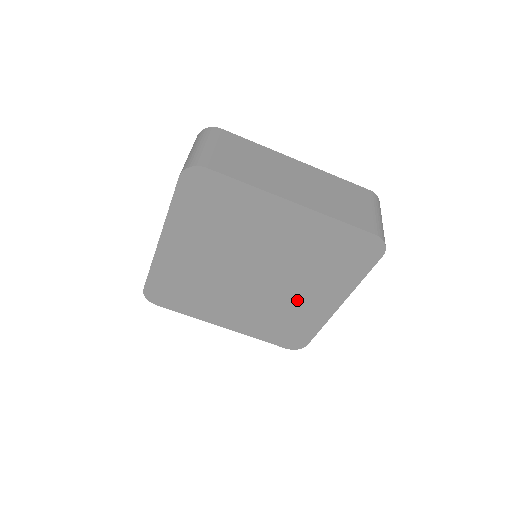
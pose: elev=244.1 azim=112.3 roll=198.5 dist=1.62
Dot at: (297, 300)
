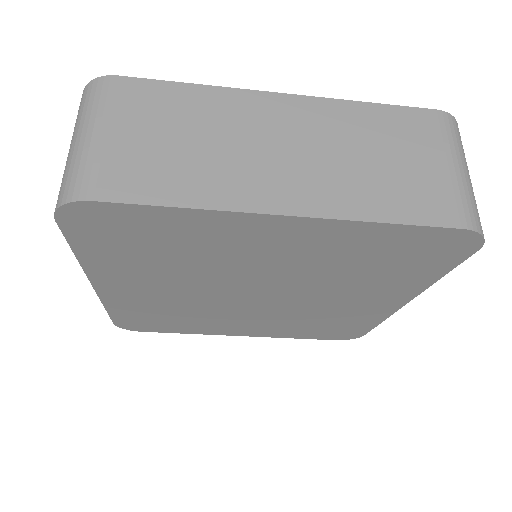
Dot at: (335, 307)
